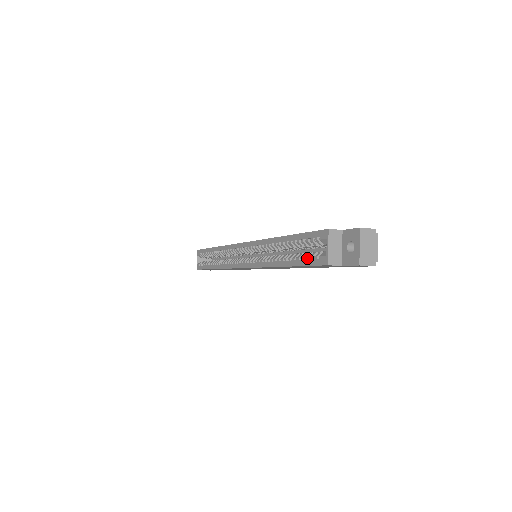
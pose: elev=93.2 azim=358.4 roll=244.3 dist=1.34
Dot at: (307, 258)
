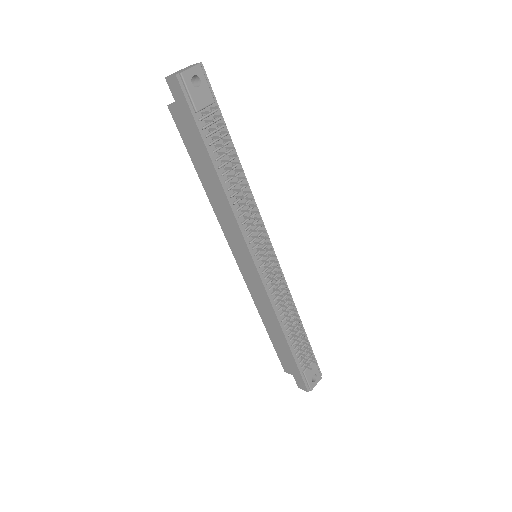
Dot at: occluded
